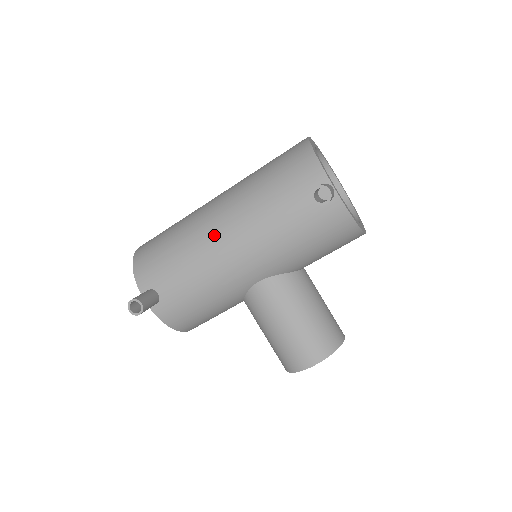
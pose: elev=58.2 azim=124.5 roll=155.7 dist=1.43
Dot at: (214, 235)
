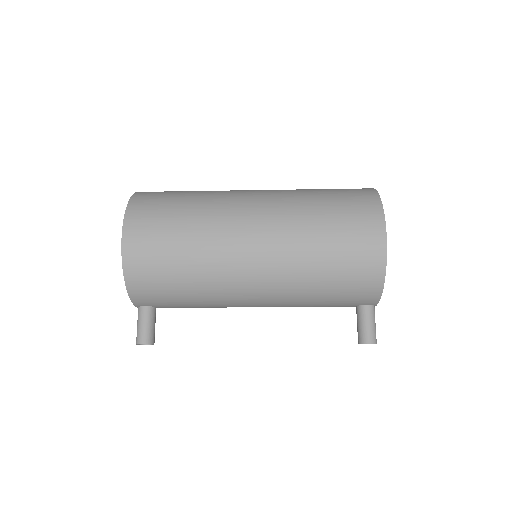
Dot at: (243, 300)
